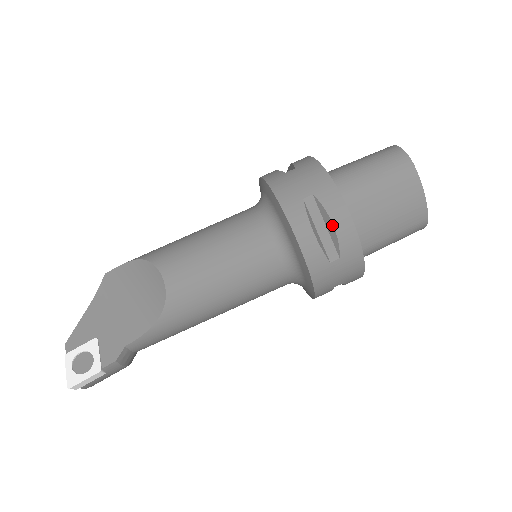
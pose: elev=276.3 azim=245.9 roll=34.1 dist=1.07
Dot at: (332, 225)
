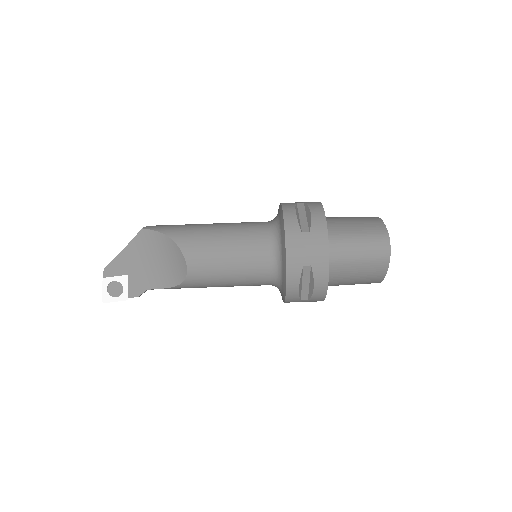
Dot at: (313, 287)
